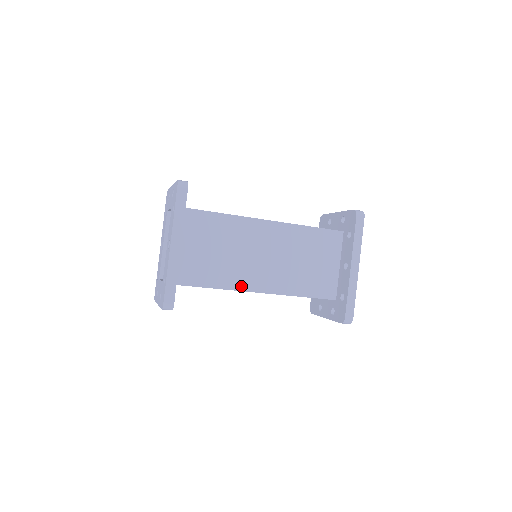
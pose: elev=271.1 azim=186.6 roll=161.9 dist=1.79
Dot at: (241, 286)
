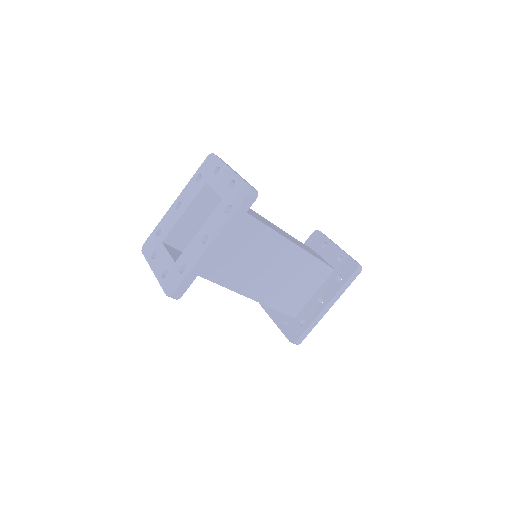
Dot at: (236, 287)
